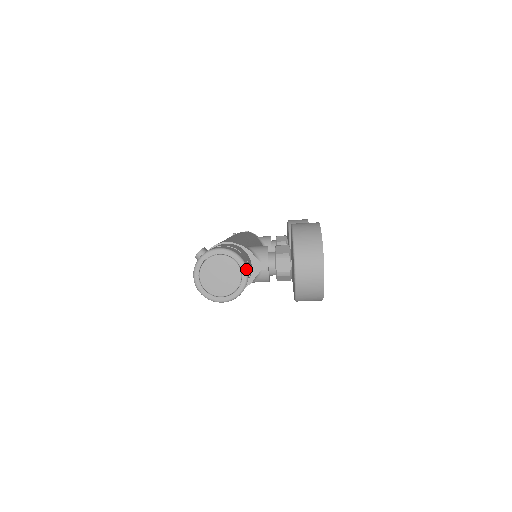
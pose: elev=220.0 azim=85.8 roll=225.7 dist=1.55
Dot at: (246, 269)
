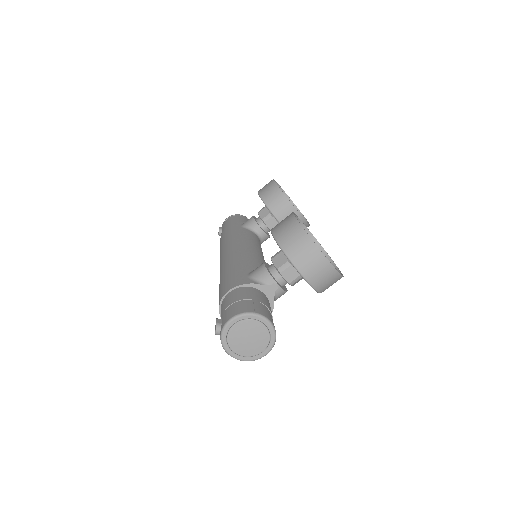
Dot at: (266, 319)
